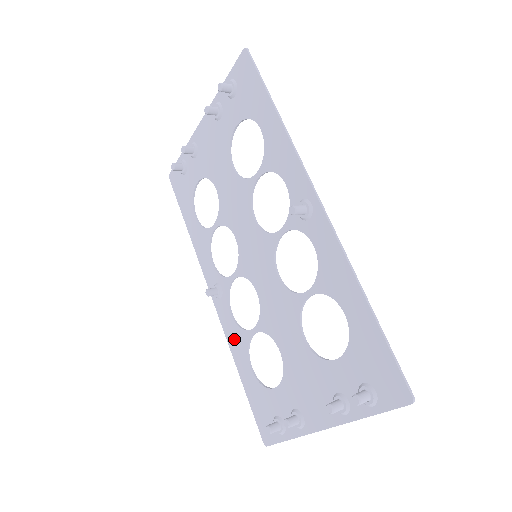
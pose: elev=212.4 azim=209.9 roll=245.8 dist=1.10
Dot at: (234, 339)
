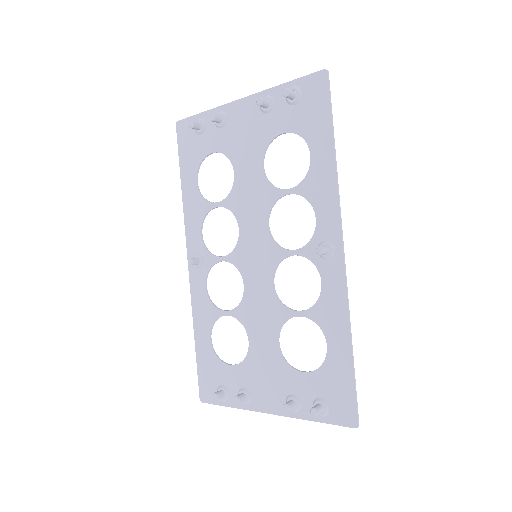
Dot at: (201, 309)
